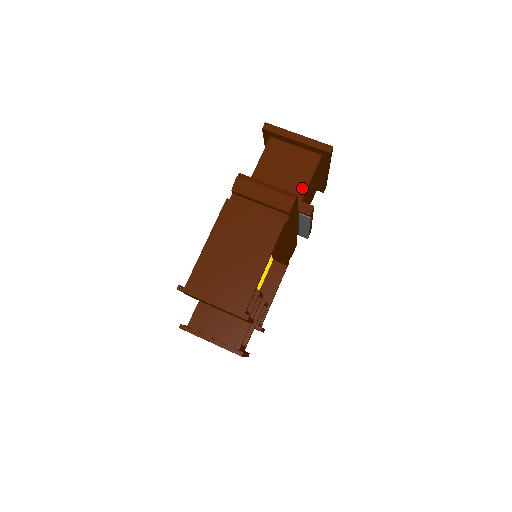
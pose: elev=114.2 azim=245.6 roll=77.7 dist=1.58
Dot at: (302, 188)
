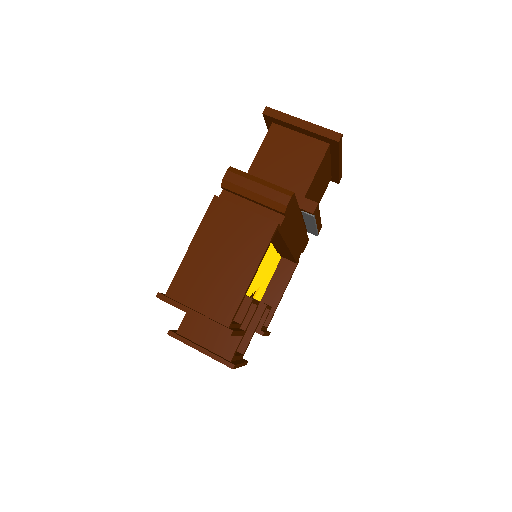
Dot at: (305, 182)
